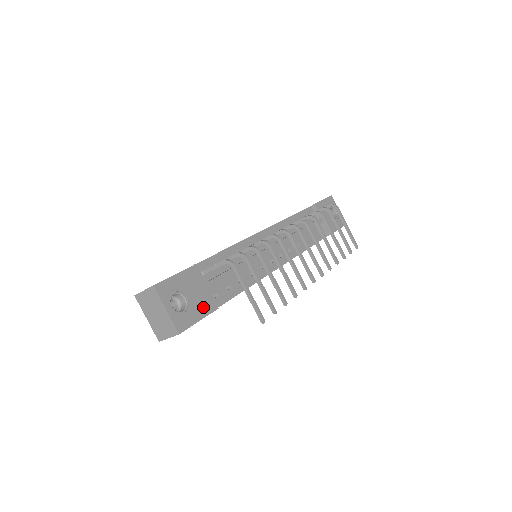
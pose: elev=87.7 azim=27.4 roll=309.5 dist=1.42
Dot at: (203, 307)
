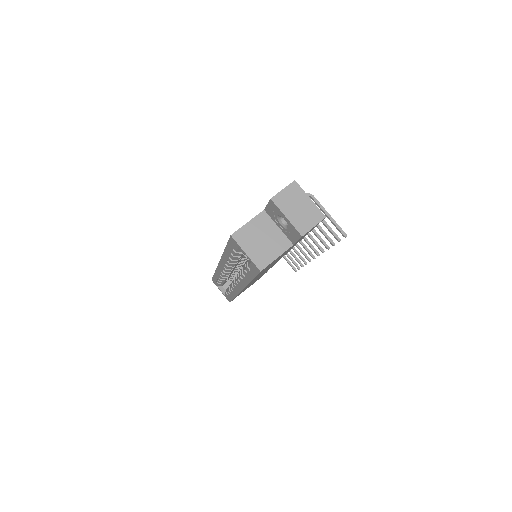
Dot at: occluded
